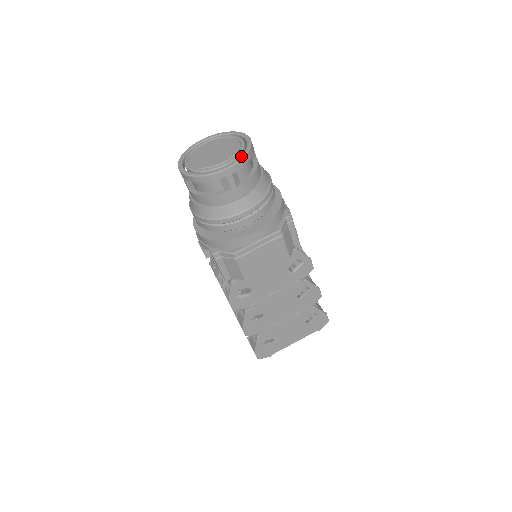
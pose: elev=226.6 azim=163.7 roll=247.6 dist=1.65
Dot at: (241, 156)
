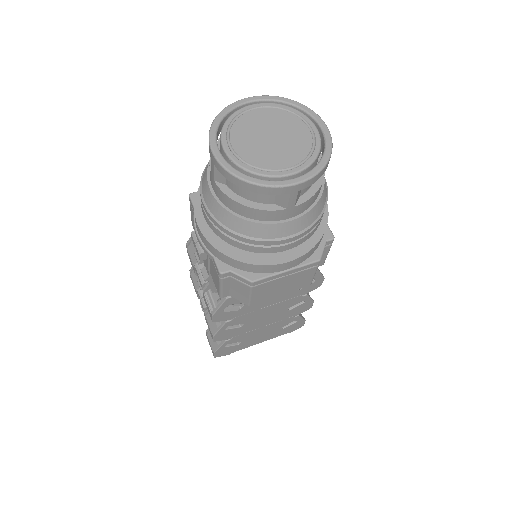
Dot at: (319, 166)
